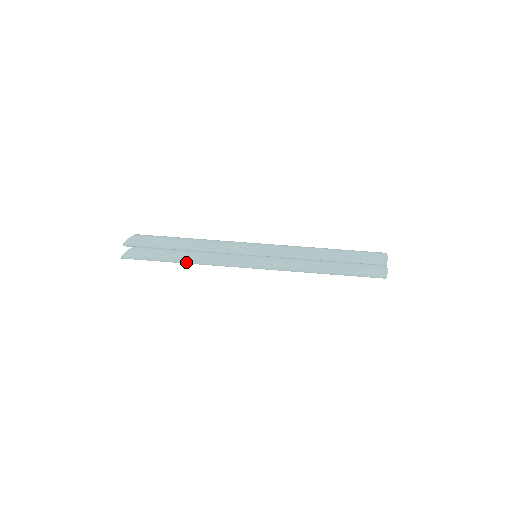
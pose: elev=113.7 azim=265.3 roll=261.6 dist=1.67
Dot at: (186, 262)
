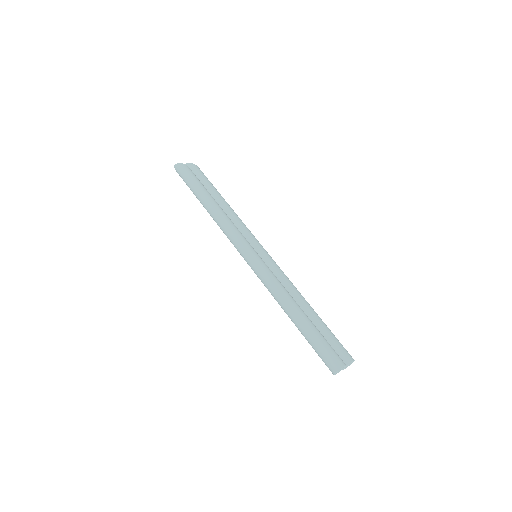
Dot at: (209, 206)
